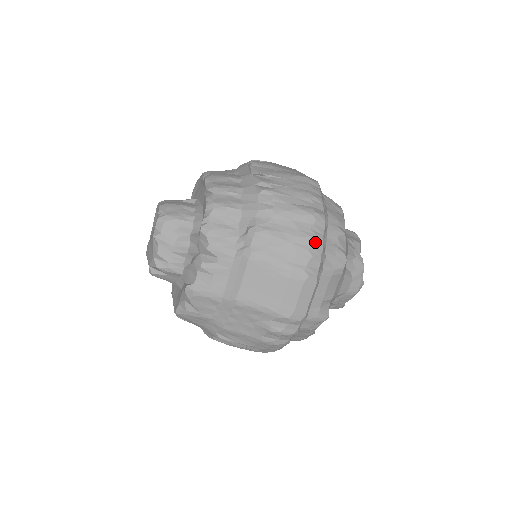
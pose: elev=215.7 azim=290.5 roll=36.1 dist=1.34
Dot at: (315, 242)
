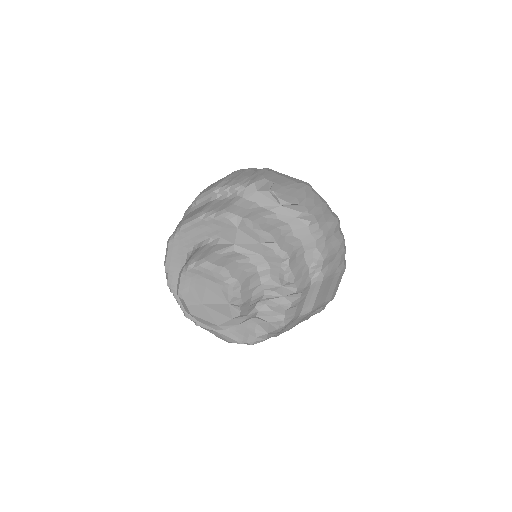
Dot at: occluded
